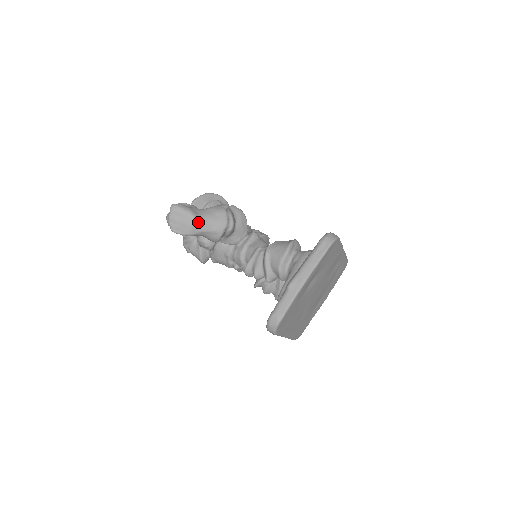
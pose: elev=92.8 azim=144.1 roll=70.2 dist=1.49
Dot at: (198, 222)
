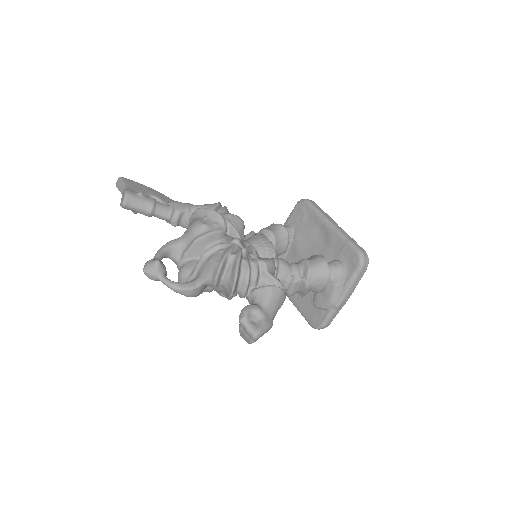
Dot at: (272, 323)
